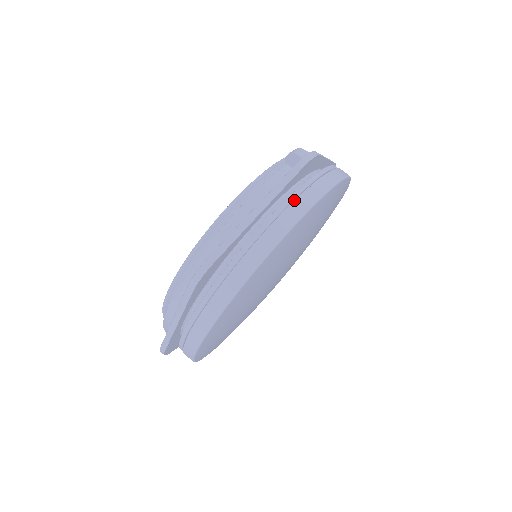
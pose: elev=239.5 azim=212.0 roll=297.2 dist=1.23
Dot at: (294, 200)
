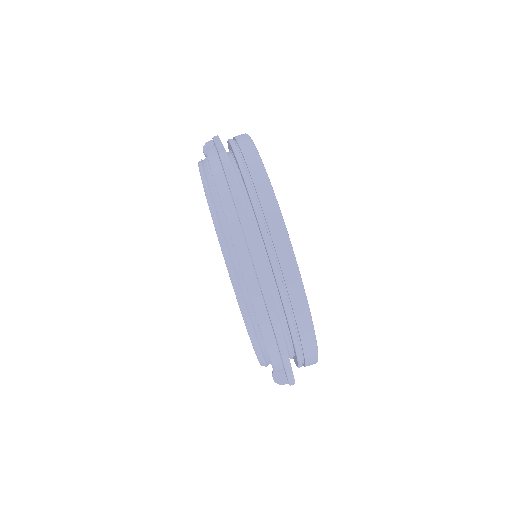
Dot at: occluded
